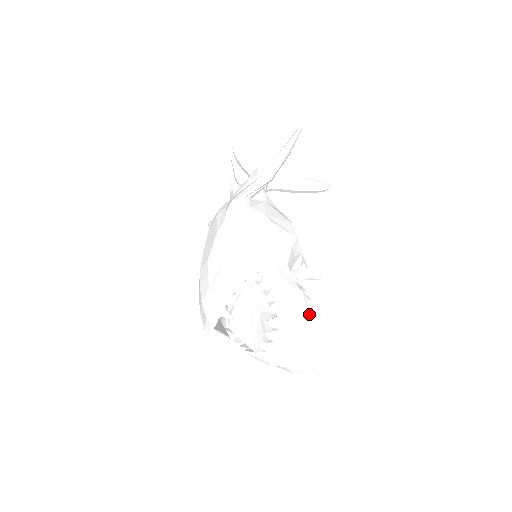
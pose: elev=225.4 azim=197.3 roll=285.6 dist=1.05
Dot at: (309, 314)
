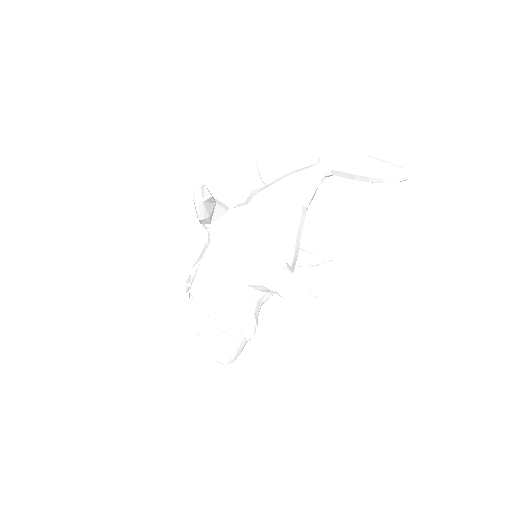
Dot at: (203, 331)
